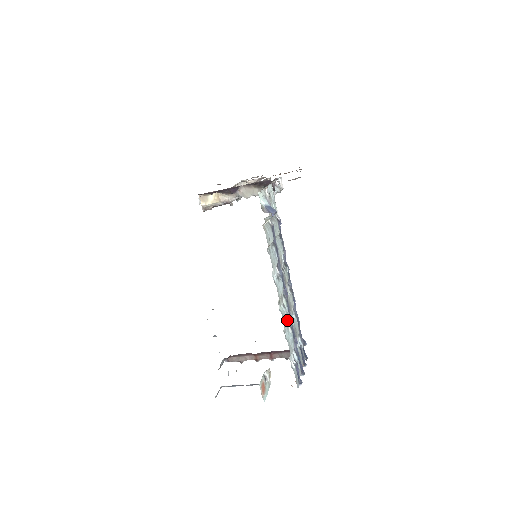
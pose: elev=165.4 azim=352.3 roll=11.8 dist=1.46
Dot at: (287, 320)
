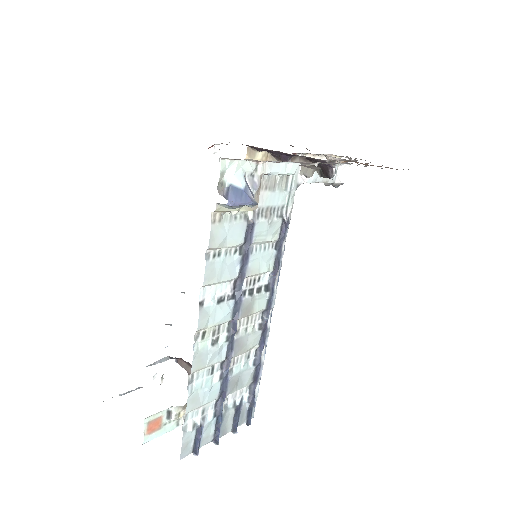
Dot at: (213, 363)
